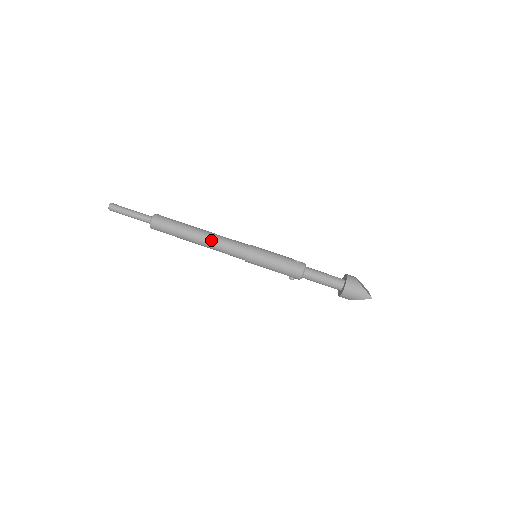
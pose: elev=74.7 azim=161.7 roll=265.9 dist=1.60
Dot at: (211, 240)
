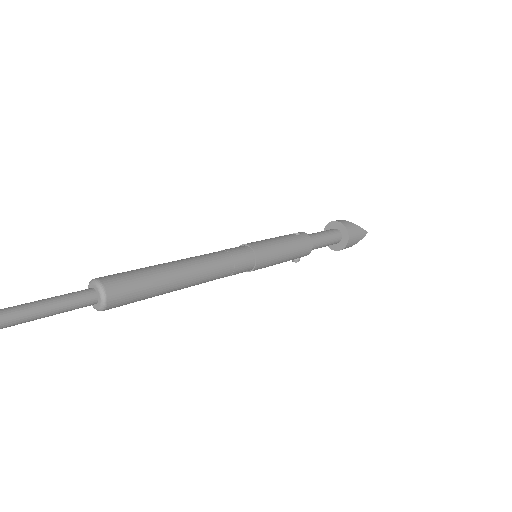
Dot at: (208, 268)
